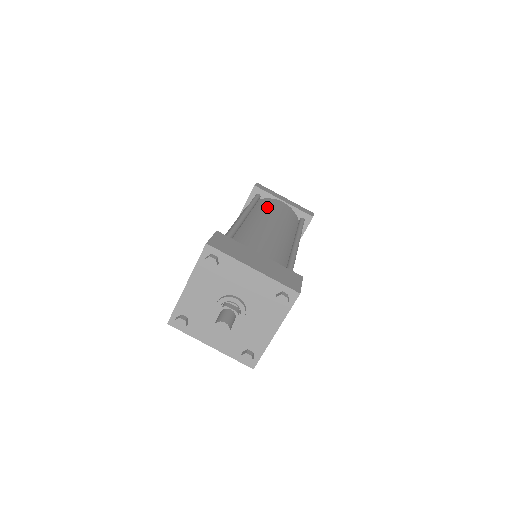
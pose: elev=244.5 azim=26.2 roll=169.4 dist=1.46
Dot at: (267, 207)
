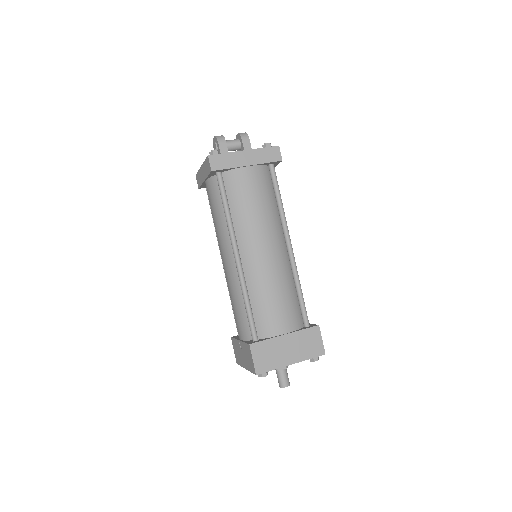
Dot at: (243, 208)
